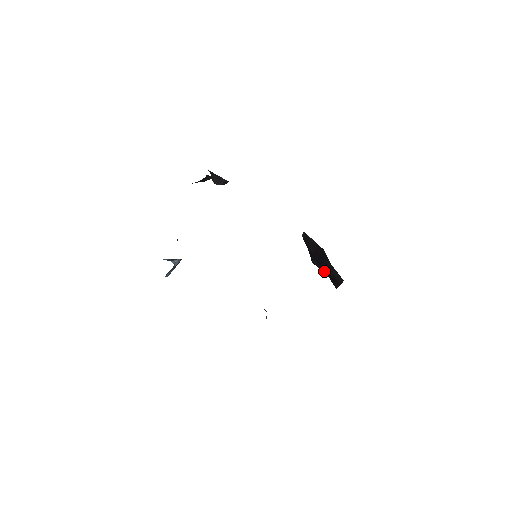
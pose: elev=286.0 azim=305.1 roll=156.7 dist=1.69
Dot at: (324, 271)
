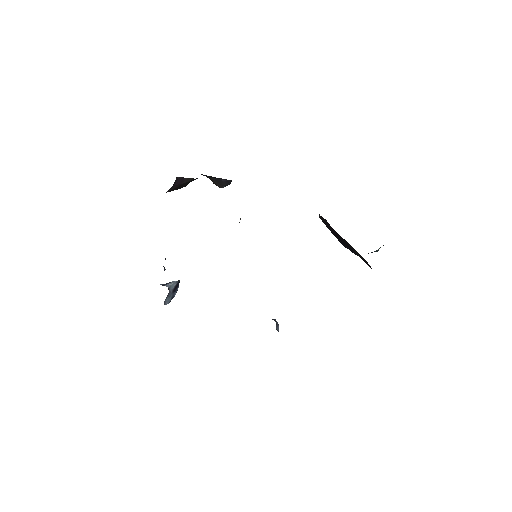
Dot at: (356, 254)
